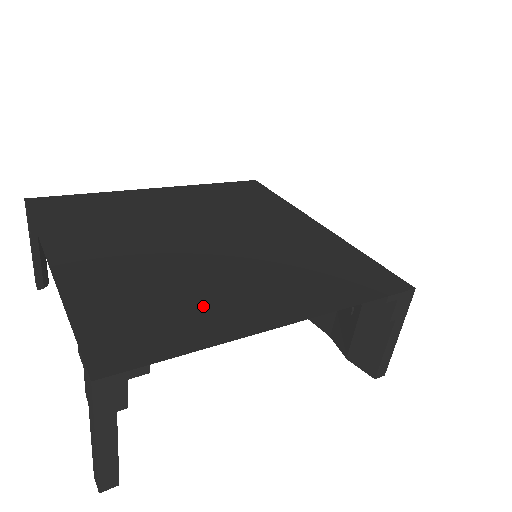
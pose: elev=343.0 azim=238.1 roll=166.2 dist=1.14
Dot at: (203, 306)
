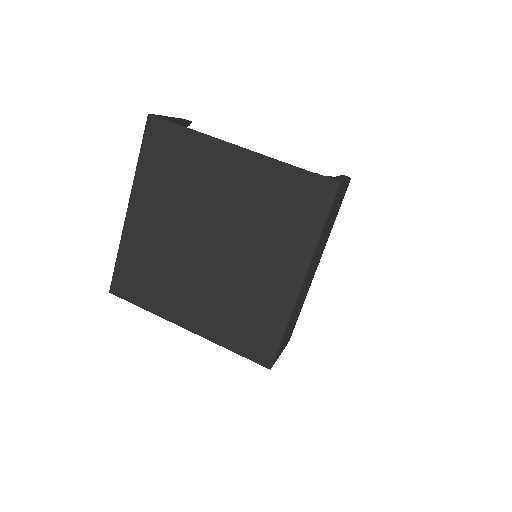
Dot at: (165, 291)
